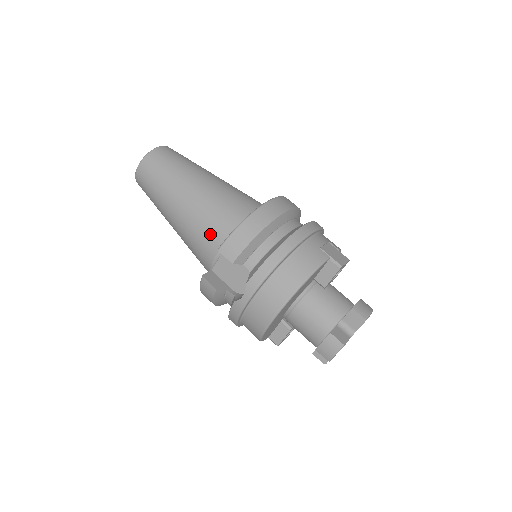
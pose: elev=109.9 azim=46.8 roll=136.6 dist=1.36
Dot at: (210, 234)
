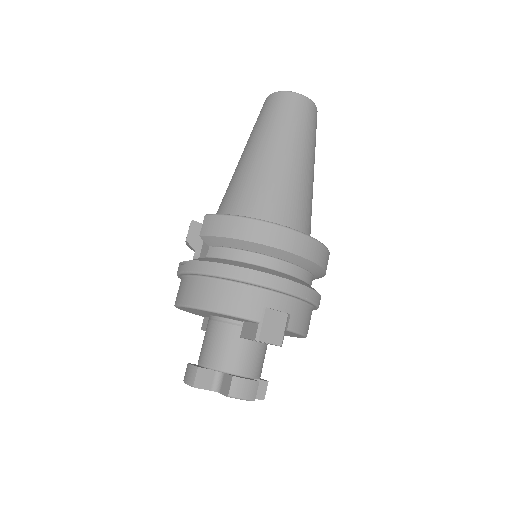
Dot at: (230, 199)
